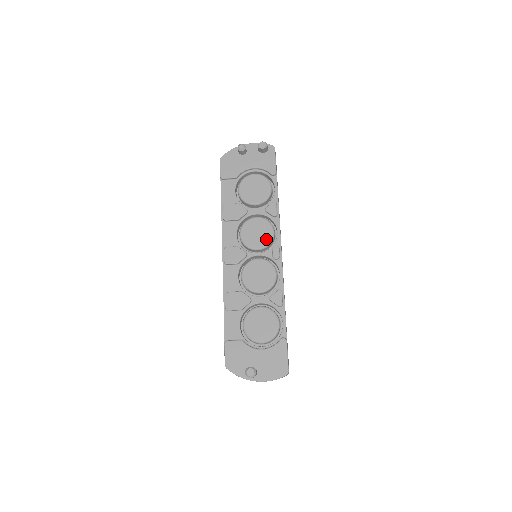
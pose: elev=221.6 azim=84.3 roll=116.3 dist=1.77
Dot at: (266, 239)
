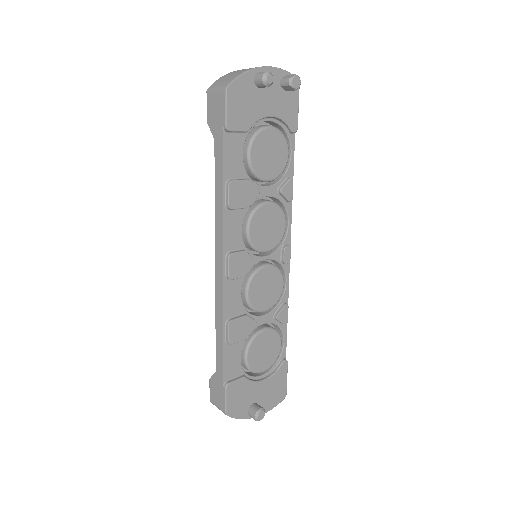
Dot at: (278, 236)
